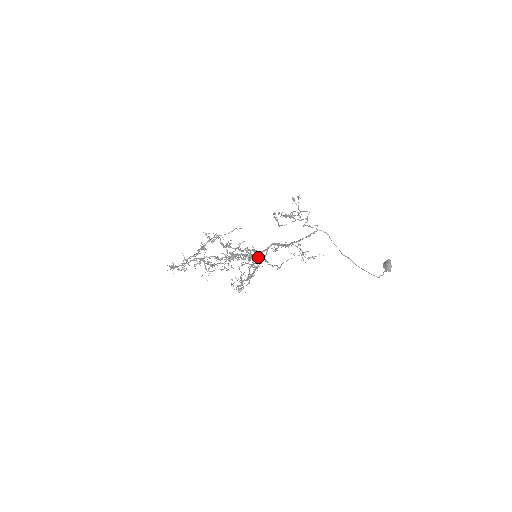
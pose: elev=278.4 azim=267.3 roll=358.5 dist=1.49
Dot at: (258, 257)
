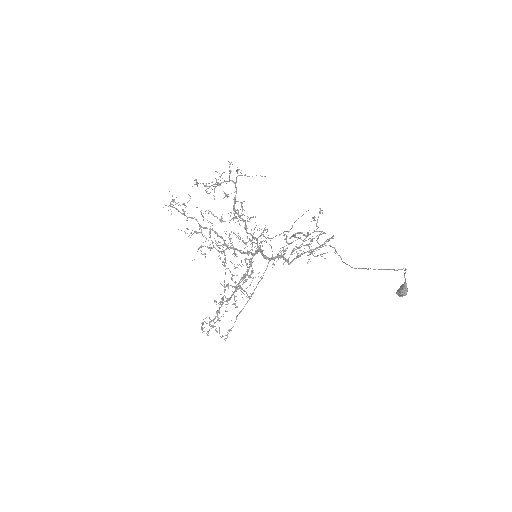
Dot at: (264, 236)
